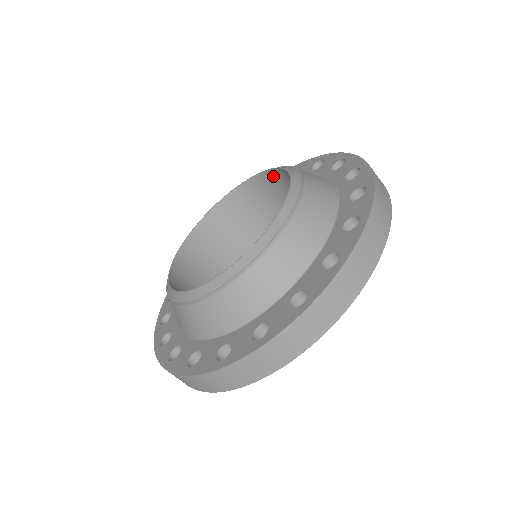
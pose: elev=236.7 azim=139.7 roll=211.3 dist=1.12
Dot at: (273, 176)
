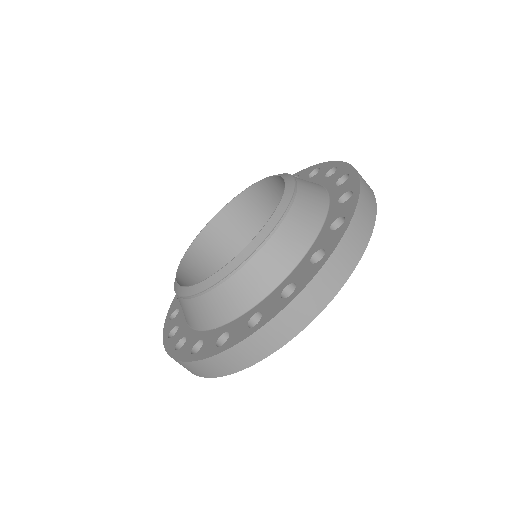
Dot at: (272, 183)
